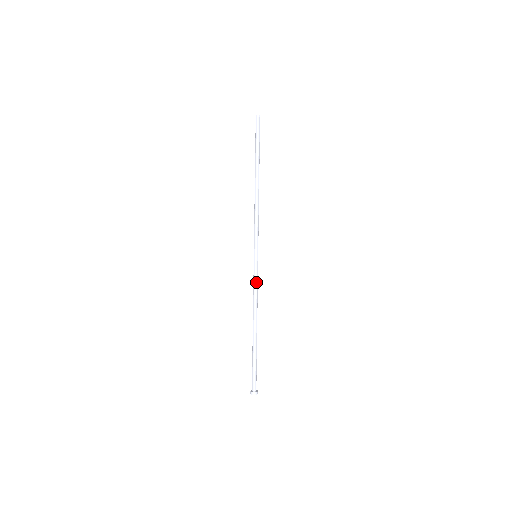
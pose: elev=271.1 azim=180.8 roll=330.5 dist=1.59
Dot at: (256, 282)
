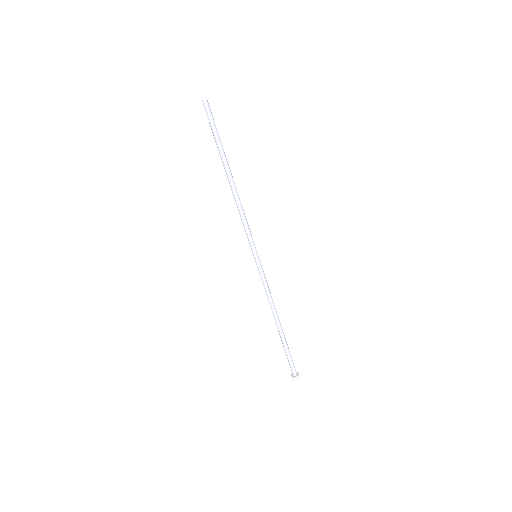
Dot at: (264, 282)
